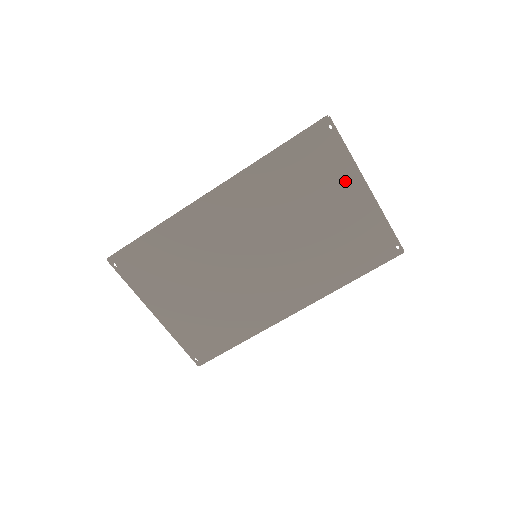
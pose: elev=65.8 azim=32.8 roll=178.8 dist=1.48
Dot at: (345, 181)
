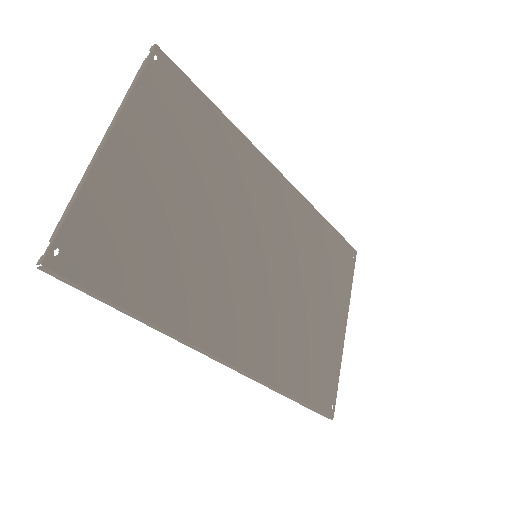
Dot at: (340, 300)
